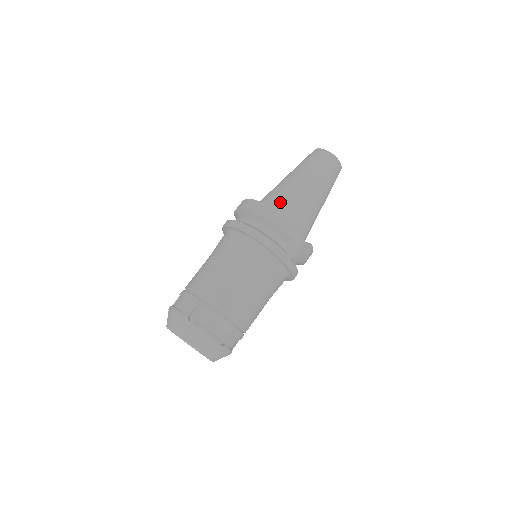
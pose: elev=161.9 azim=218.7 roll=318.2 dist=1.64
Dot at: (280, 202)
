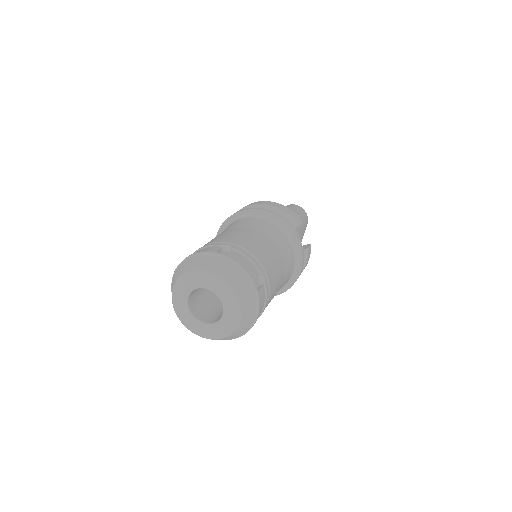
Dot at: occluded
